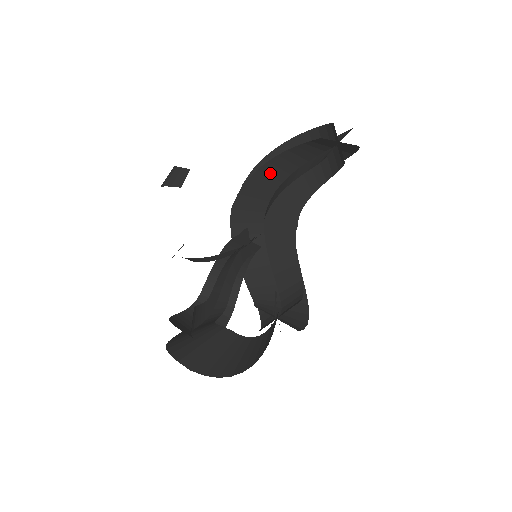
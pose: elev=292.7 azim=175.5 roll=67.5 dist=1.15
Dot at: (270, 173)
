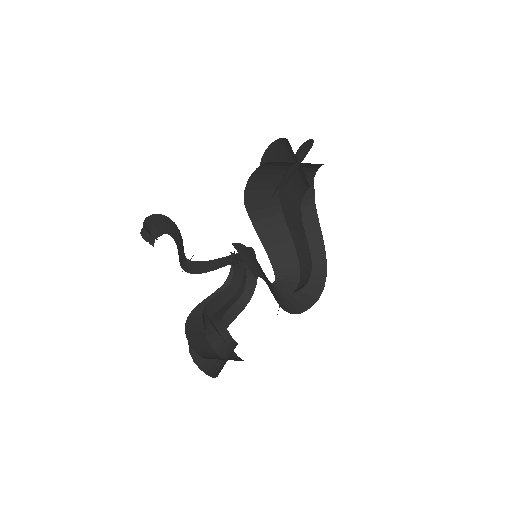
Dot at: (266, 173)
